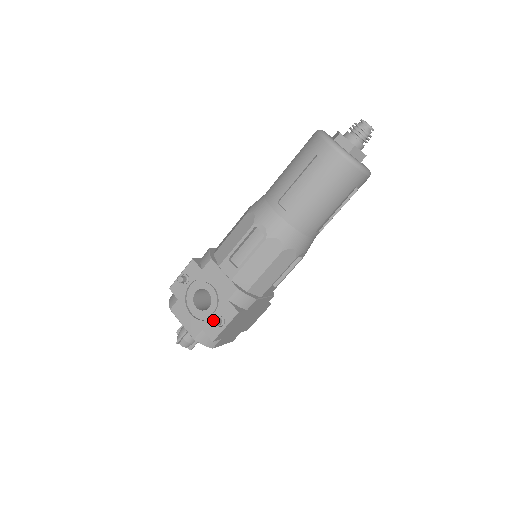
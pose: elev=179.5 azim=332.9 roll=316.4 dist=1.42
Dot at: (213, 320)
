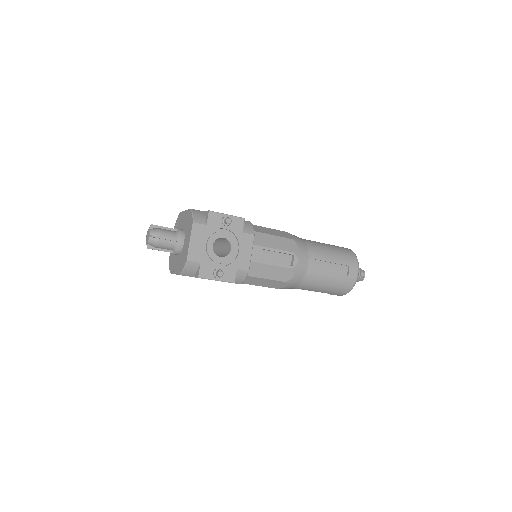
Dot at: (222, 271)
